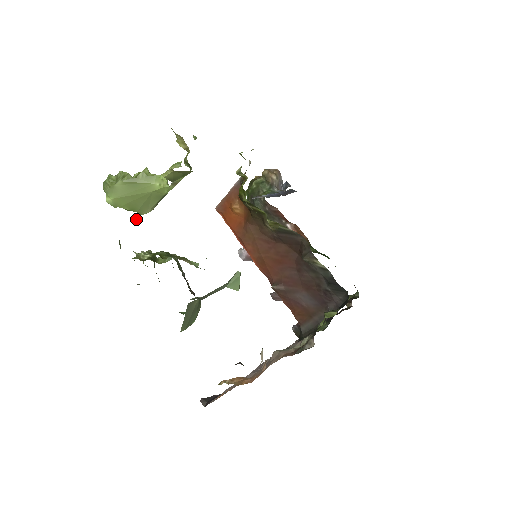
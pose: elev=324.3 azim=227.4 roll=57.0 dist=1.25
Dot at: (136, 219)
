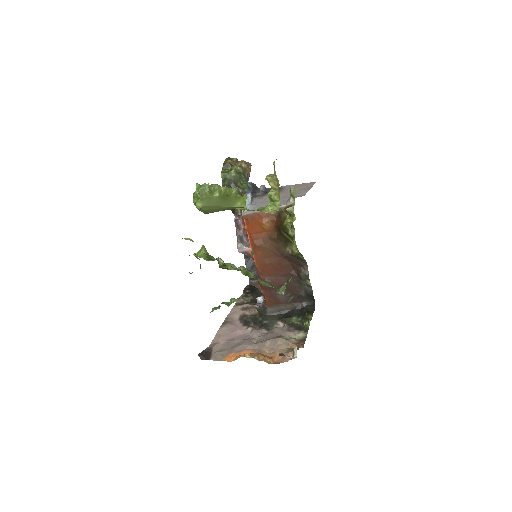
Dot at: (252, 251)
